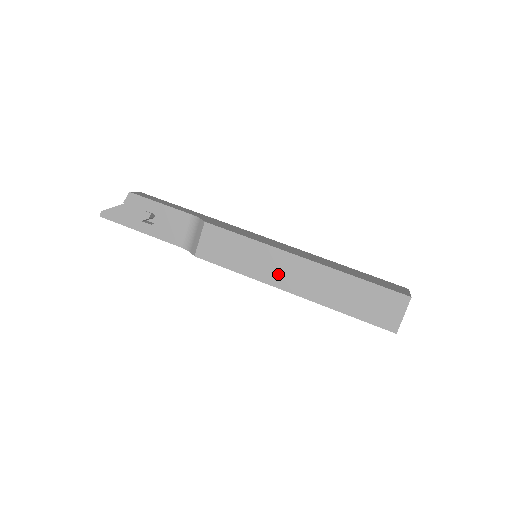
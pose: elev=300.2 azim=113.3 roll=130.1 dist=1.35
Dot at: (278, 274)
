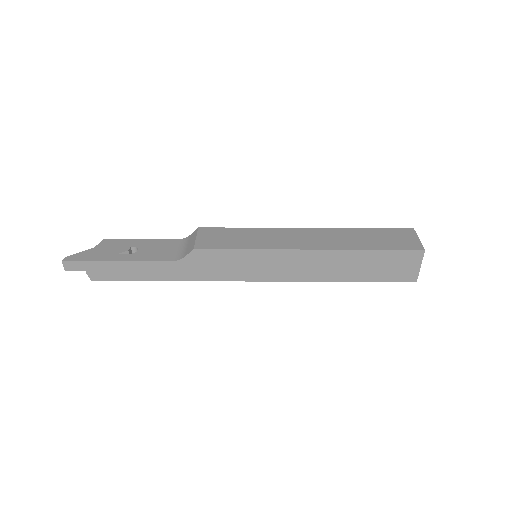
Dot at: (289, 241)
